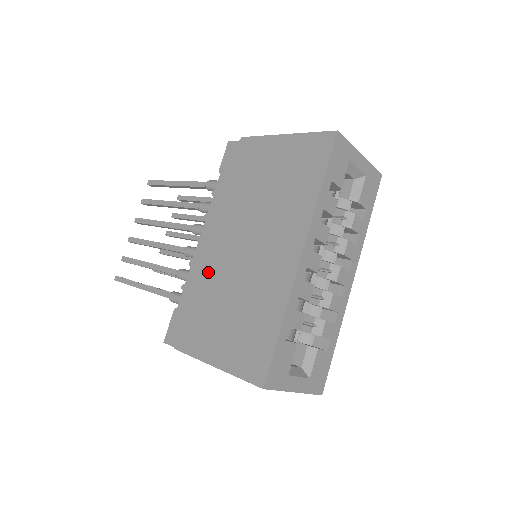
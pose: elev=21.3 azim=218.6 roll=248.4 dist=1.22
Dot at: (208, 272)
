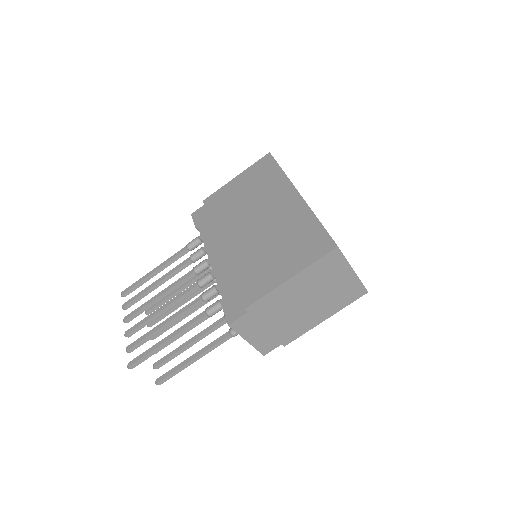
Dot at: (236, 256)
